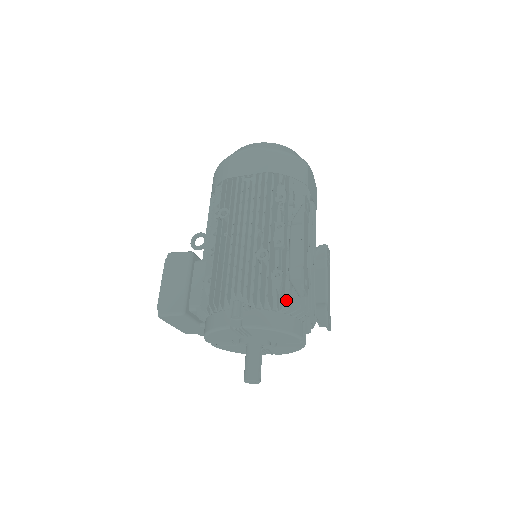
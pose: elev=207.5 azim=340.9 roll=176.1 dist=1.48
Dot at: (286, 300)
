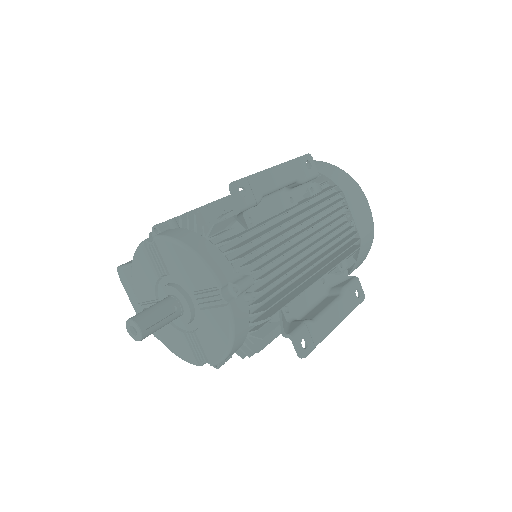
Dot at: (223, 231)
